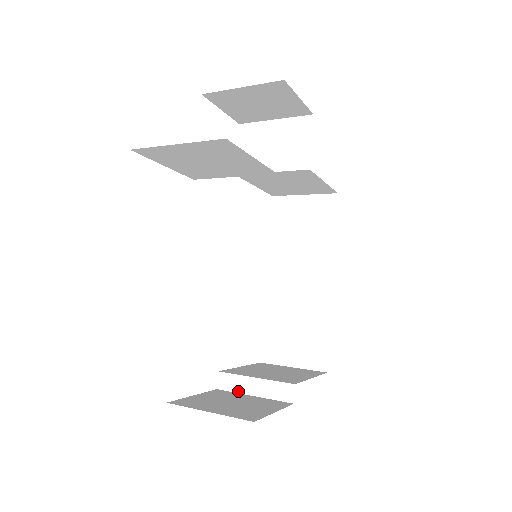
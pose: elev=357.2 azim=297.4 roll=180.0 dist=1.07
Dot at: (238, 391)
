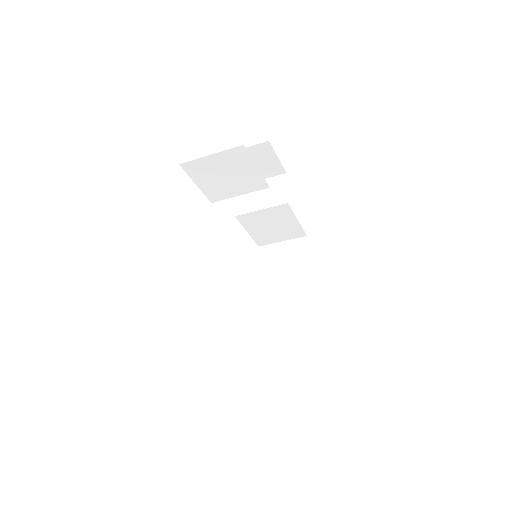
Dot at: (249, 359)
